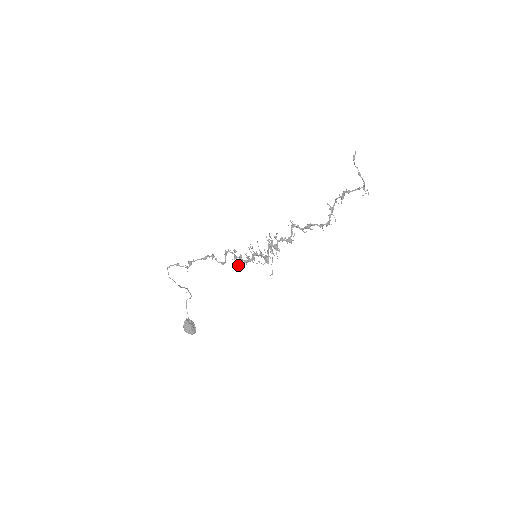
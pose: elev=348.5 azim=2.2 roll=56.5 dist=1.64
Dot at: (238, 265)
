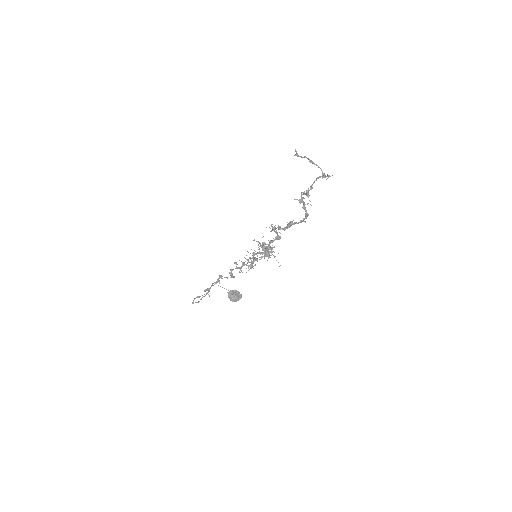
Dot at: occluded
